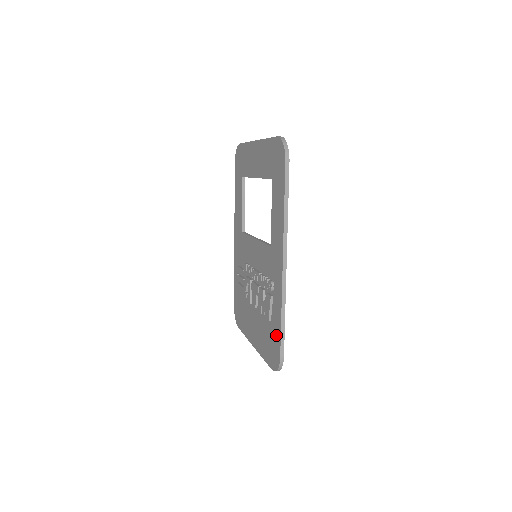
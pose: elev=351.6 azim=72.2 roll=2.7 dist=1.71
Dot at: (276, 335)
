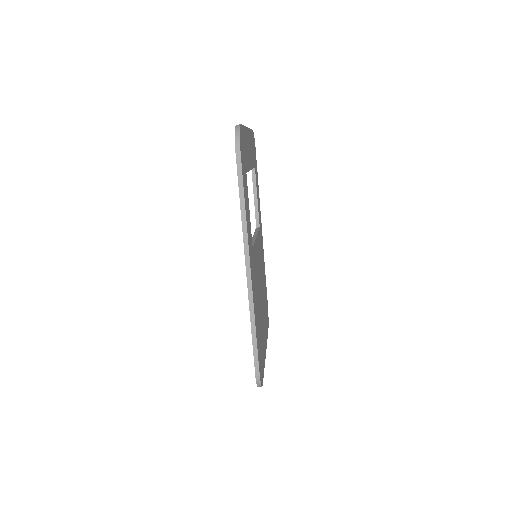
Dot at: occluded
